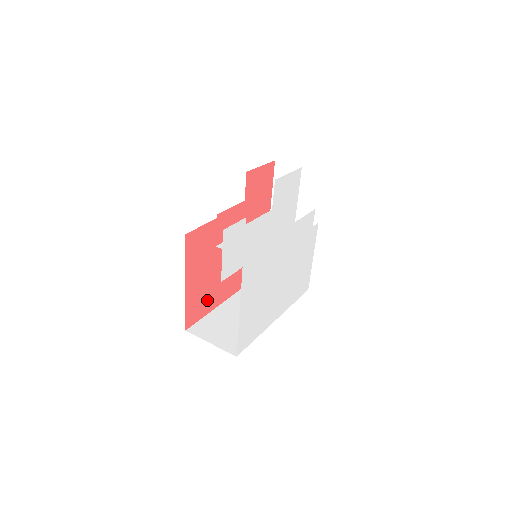
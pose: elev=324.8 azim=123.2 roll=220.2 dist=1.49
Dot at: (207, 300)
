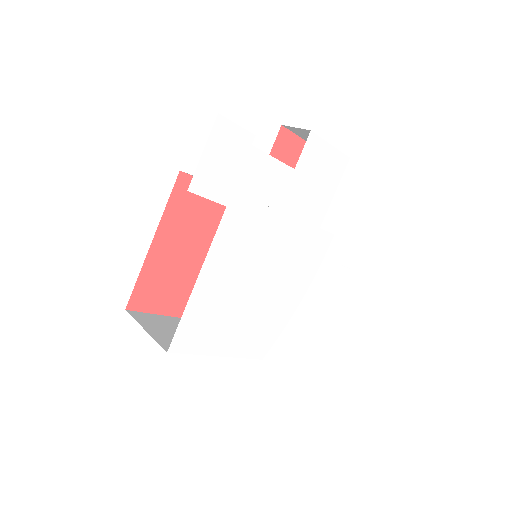
Dot at: (173, 294)
